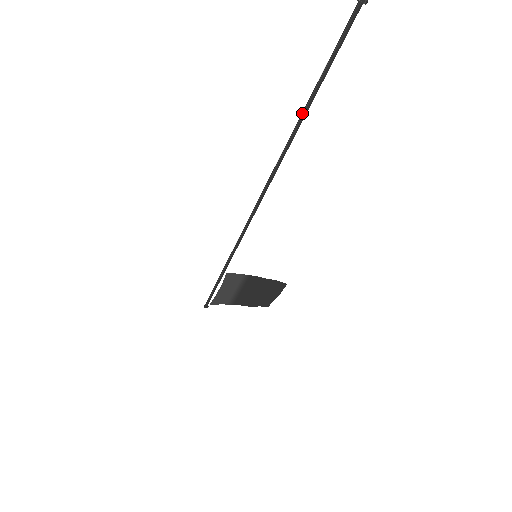
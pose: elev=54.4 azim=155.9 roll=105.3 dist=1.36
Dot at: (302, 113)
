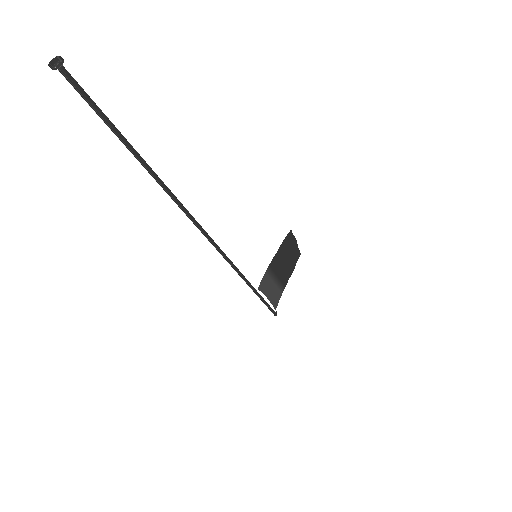
Dot at: occluded
